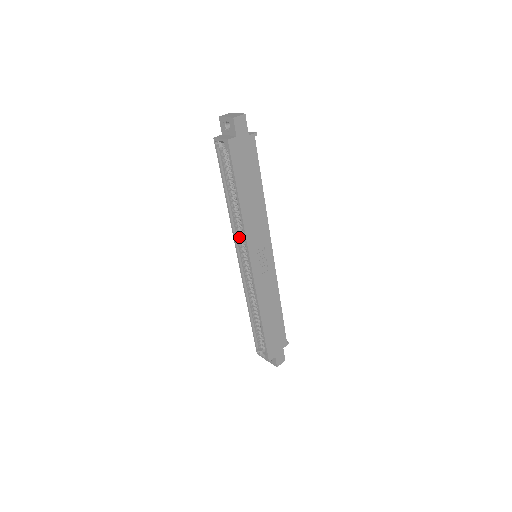
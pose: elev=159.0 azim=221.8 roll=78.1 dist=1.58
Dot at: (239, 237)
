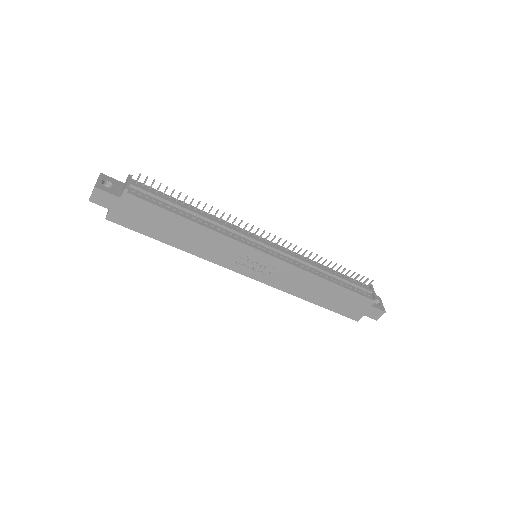
Dot at: occluded
